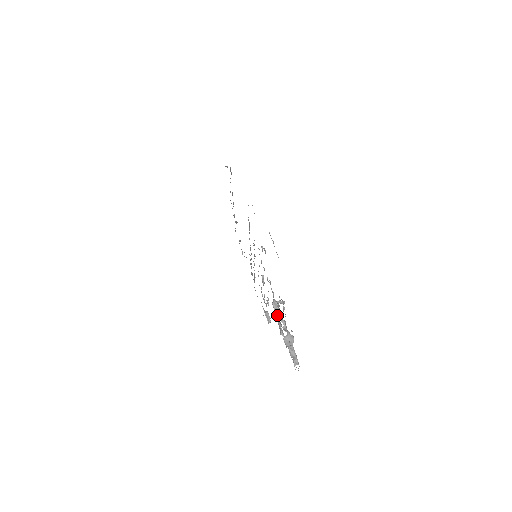
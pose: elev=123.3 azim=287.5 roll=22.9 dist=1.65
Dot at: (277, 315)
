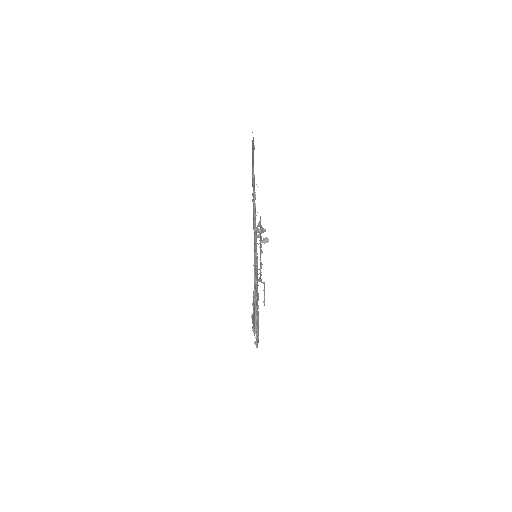
Dot at: (256, 238)
